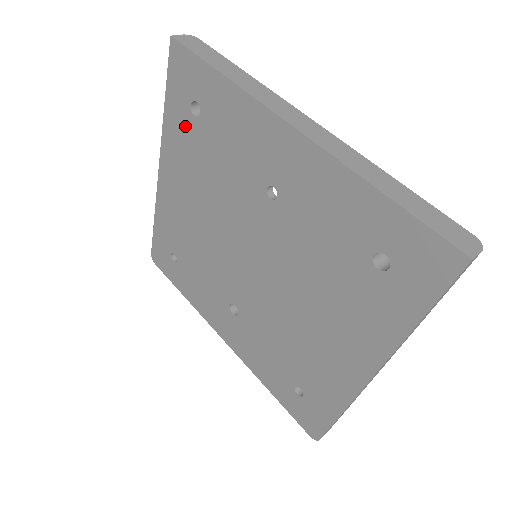
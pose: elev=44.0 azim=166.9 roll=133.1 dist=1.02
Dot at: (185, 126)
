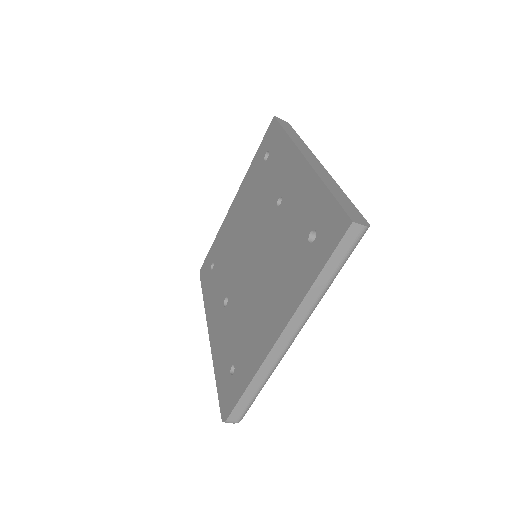
Dot at: (258, 167)
